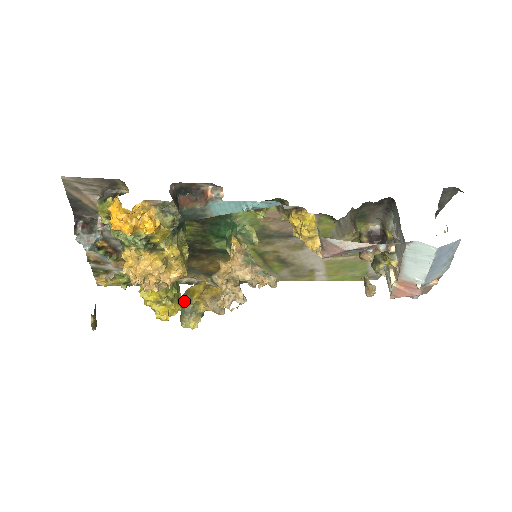
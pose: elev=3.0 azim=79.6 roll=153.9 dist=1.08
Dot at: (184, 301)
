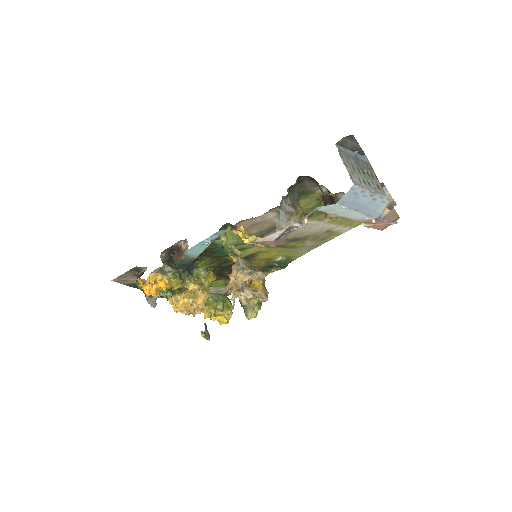
Dot at: (241, 302)
